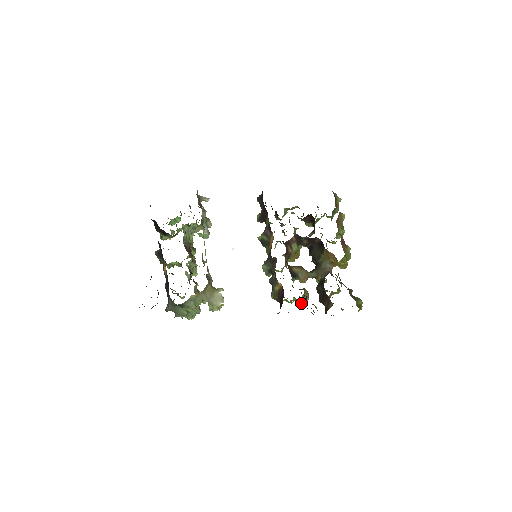
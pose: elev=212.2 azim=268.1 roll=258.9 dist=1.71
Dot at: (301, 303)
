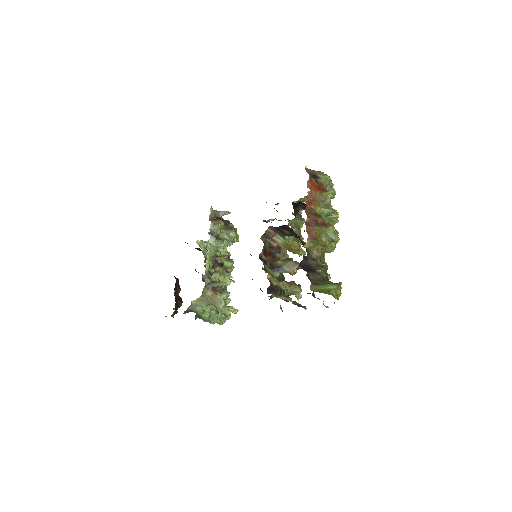
Dot at: (298, 297)
